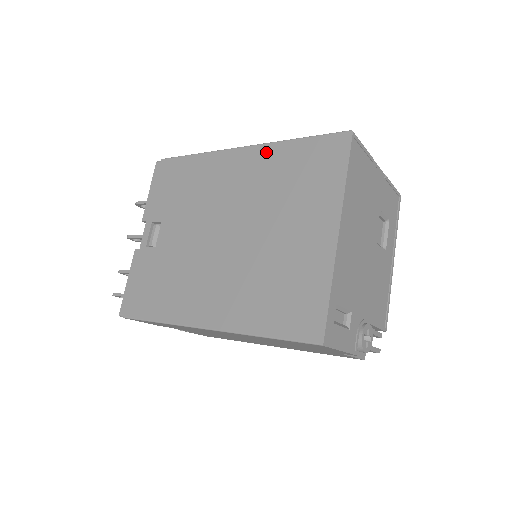
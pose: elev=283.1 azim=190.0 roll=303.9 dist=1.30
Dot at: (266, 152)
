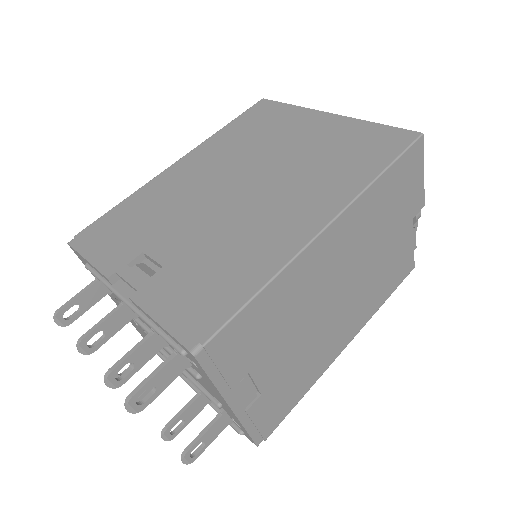
Dot at: (207, 145)
